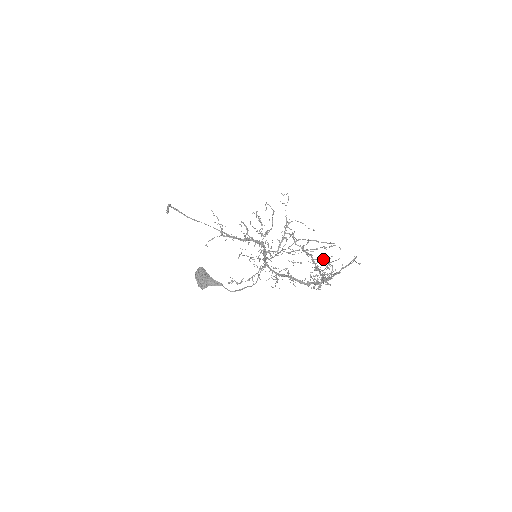
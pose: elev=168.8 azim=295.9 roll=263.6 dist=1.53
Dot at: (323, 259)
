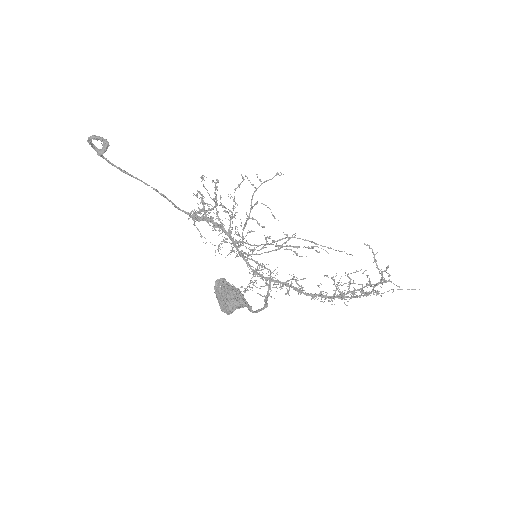
Dot at: (345, 272)
